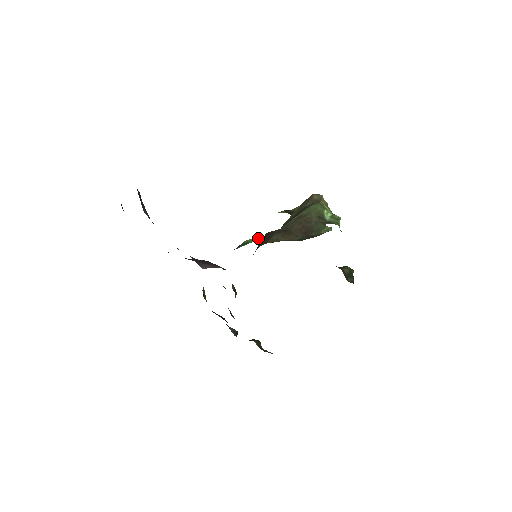
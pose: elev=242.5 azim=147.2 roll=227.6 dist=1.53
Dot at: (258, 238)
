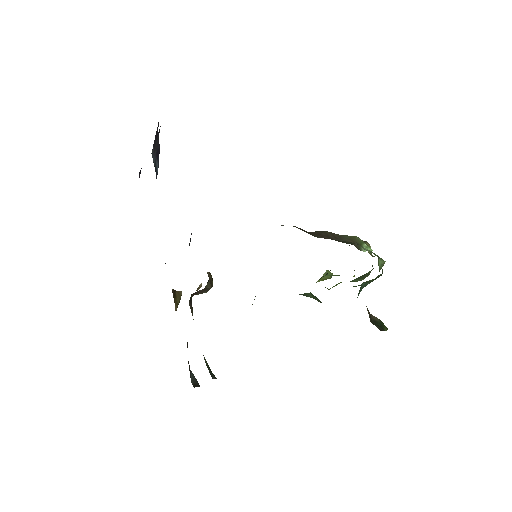
Dot at: occluded
